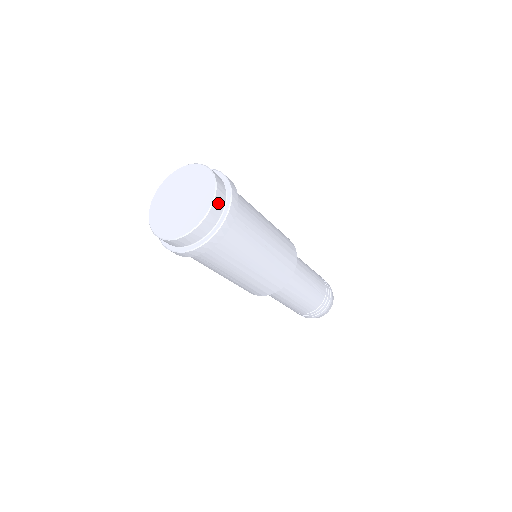
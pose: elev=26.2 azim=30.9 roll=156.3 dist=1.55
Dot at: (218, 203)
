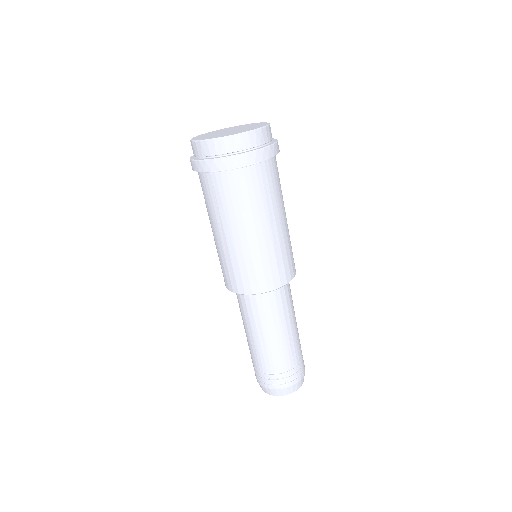
Dot at: (259, 136)
